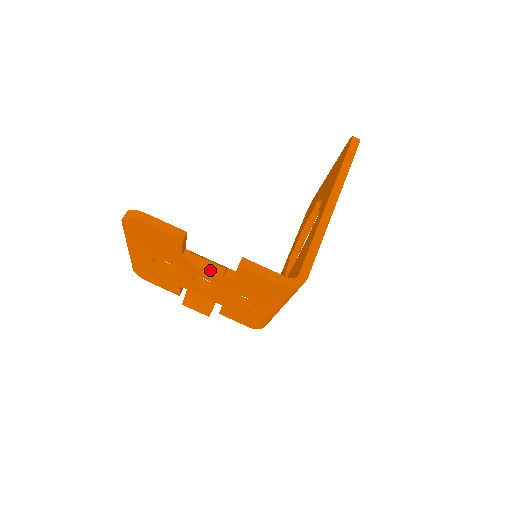
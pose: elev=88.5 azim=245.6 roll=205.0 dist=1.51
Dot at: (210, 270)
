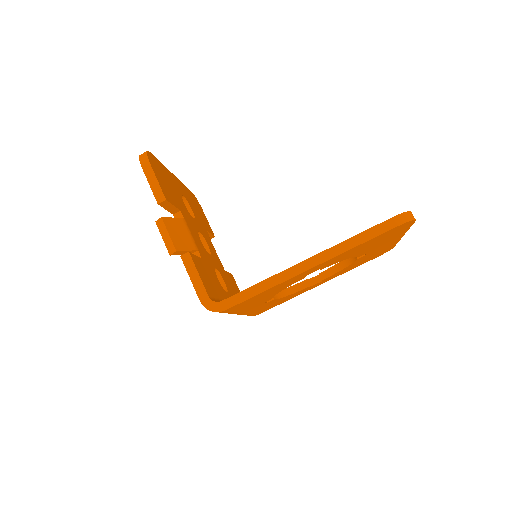
Dot at: (166, 243)
